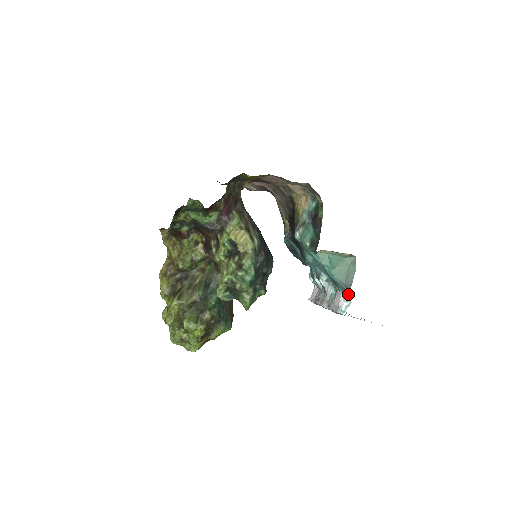
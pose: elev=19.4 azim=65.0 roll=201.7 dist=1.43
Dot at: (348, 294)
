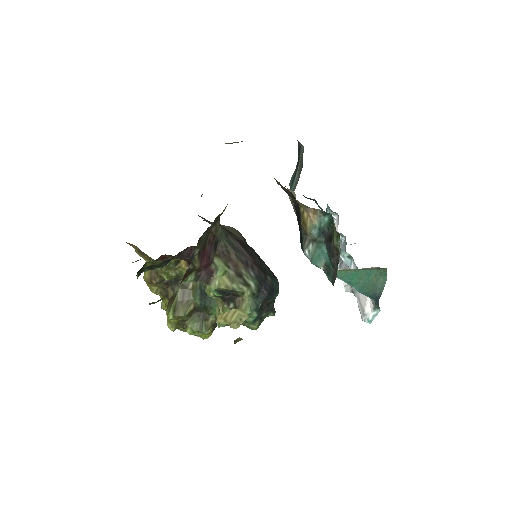
Dot at: (376, 304)
